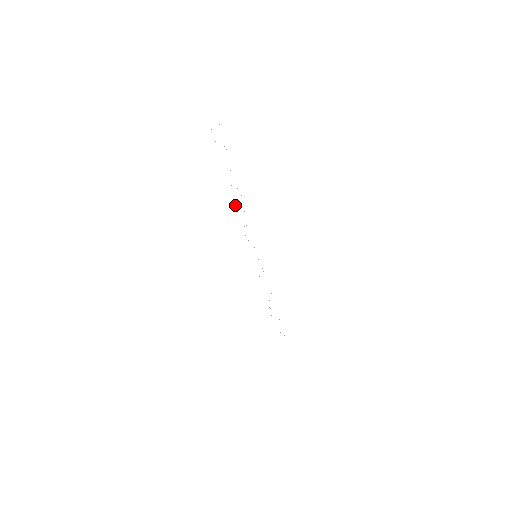
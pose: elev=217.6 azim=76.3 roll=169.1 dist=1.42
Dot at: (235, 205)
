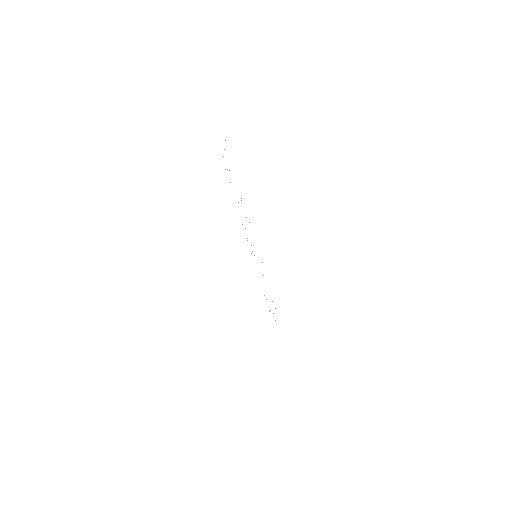
Dot at: occluded
